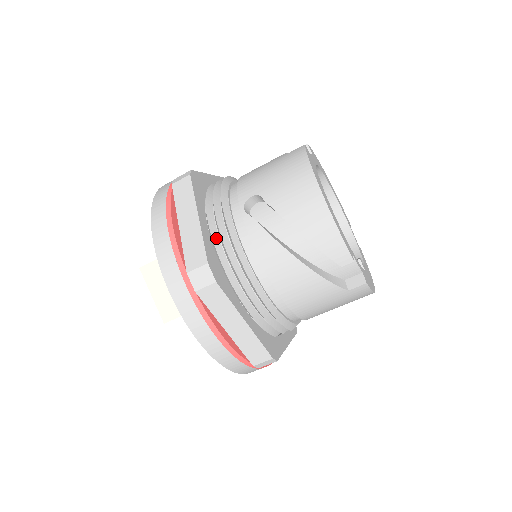
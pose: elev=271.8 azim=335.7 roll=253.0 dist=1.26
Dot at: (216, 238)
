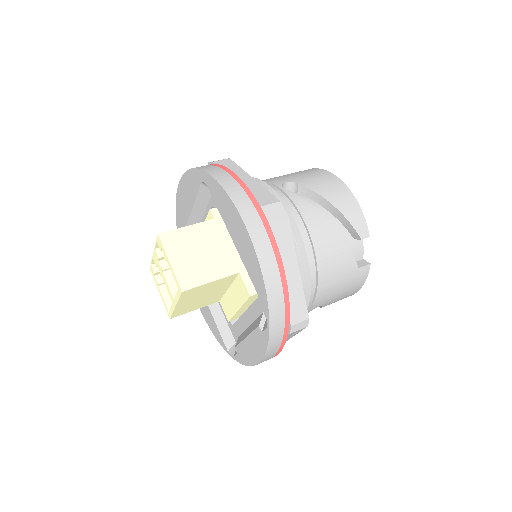
Dot at: occluded
